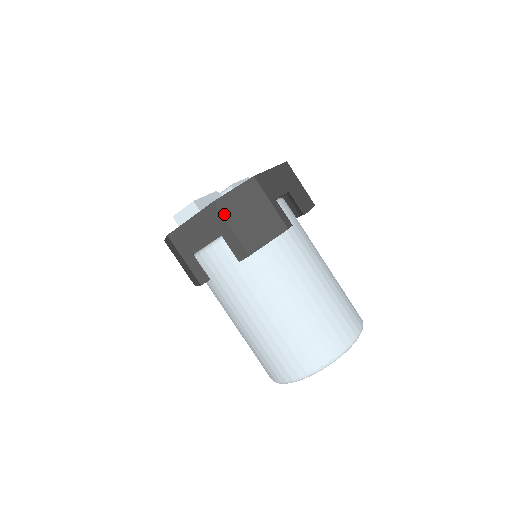
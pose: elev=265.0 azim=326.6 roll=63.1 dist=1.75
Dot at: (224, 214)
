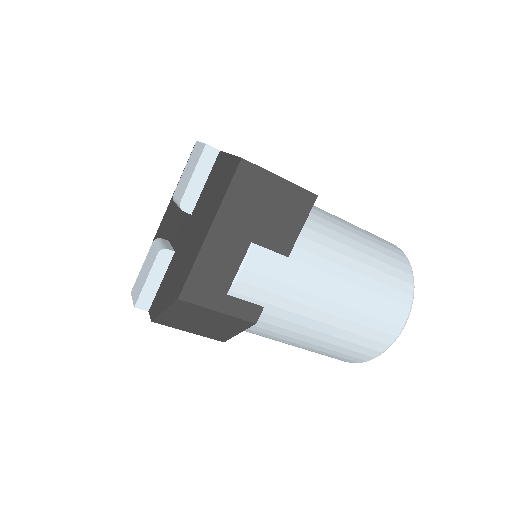
Dot at: (171, 326)
